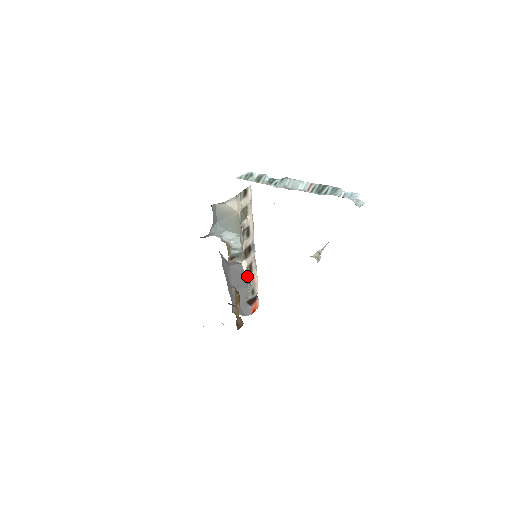
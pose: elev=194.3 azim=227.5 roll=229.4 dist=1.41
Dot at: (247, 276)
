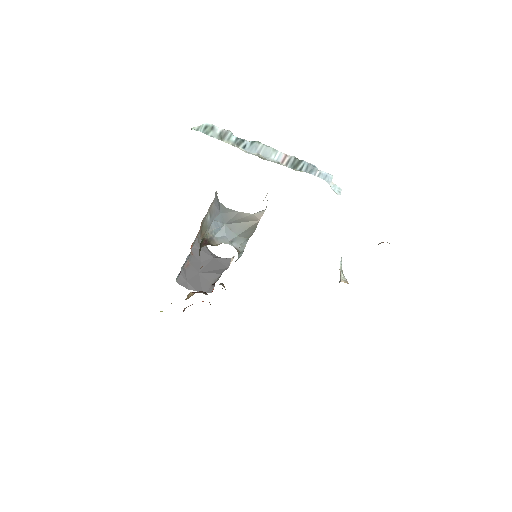
Dot at: (228, 266)
